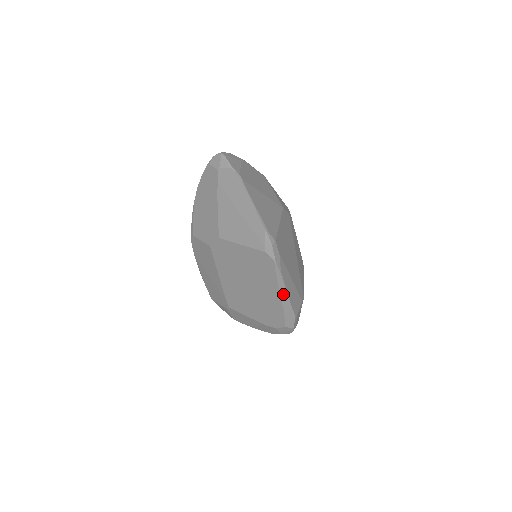
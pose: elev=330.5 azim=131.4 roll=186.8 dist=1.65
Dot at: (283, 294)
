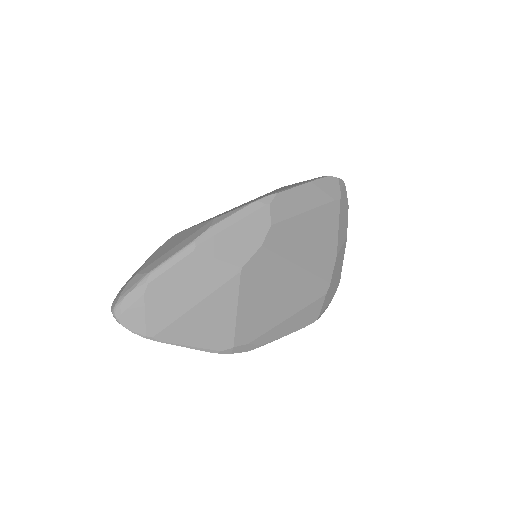
Dot at: occluded
